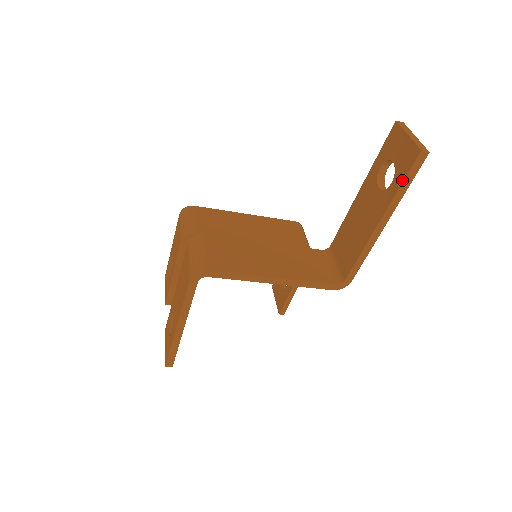
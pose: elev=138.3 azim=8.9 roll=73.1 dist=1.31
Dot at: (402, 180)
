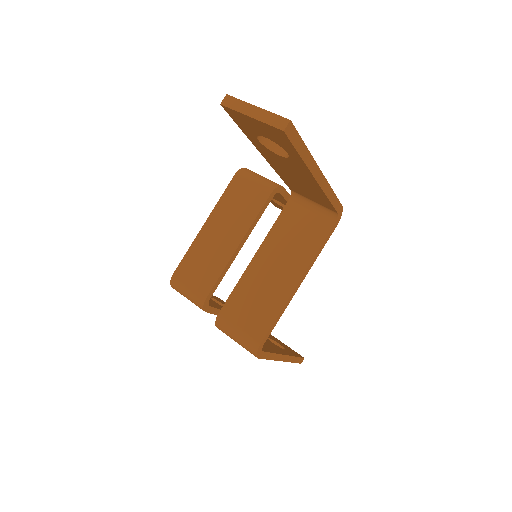
Dot at: (296, 153)
